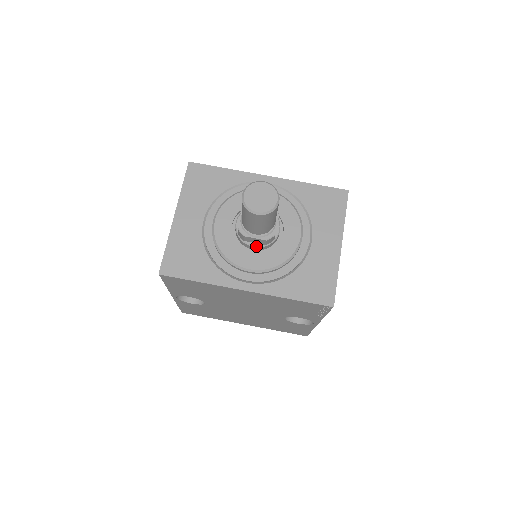
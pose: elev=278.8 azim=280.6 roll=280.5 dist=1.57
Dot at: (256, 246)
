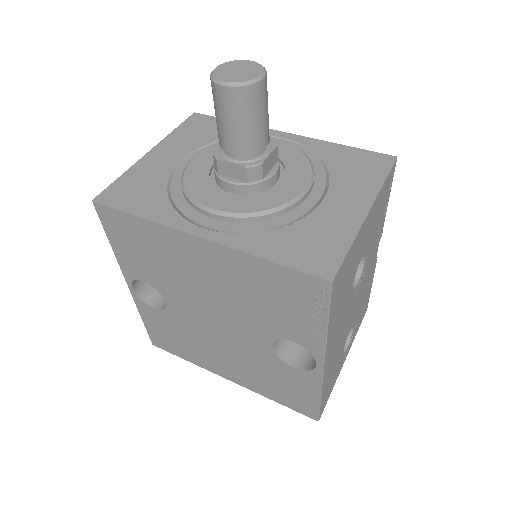
Dot at: (233, 182)
